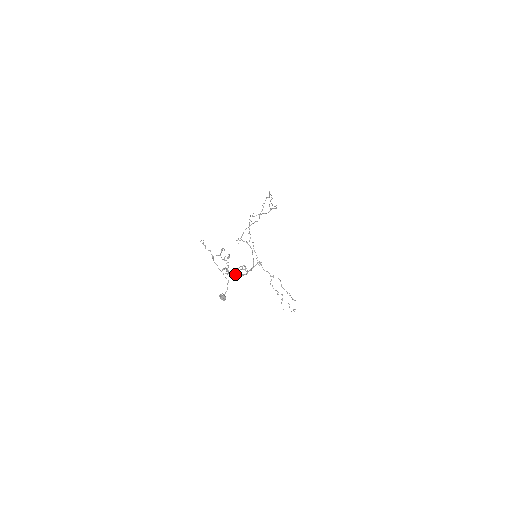
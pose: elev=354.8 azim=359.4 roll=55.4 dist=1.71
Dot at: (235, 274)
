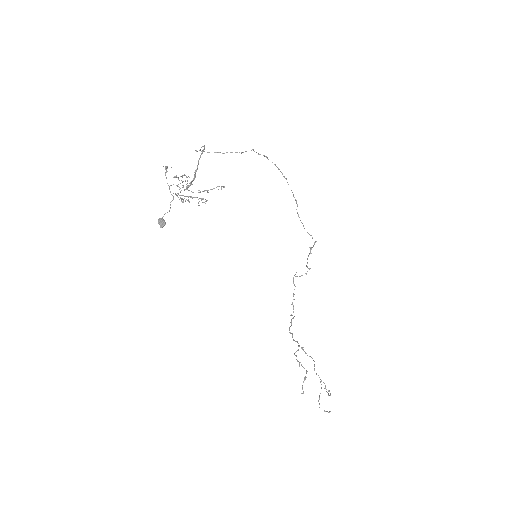
Dot at: occluded
